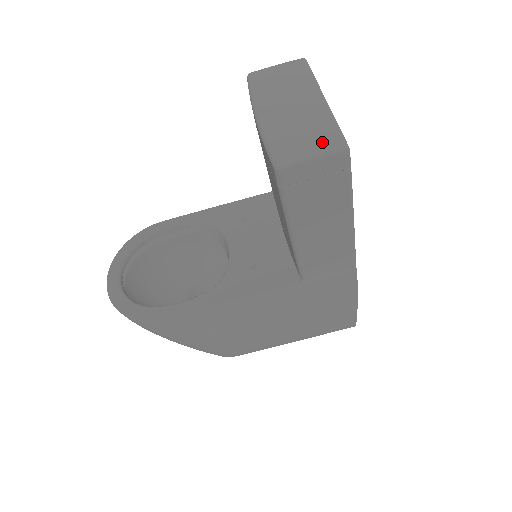
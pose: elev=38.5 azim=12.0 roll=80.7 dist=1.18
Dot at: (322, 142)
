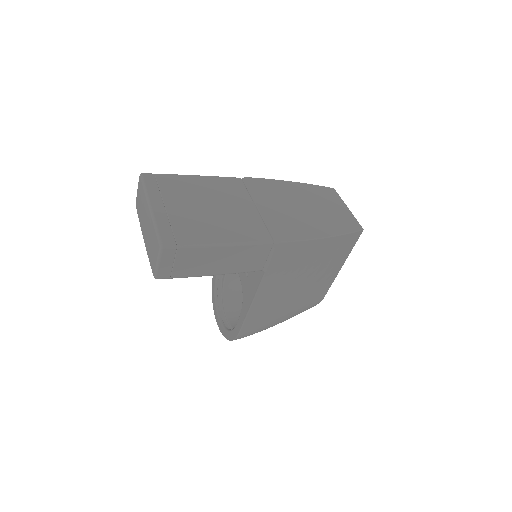
Dot at: (156, 249)
